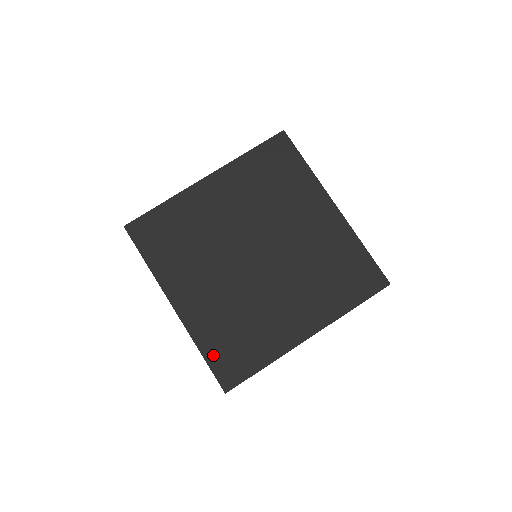
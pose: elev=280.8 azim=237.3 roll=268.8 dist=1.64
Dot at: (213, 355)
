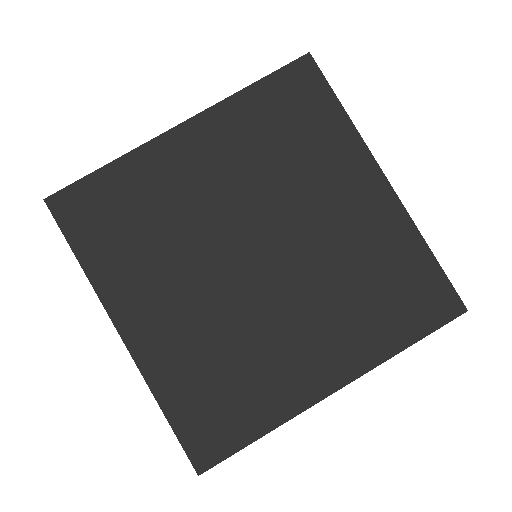
Dot at: (181, 414)
